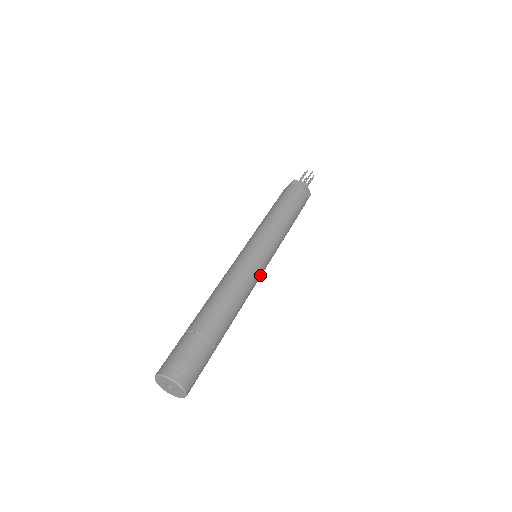
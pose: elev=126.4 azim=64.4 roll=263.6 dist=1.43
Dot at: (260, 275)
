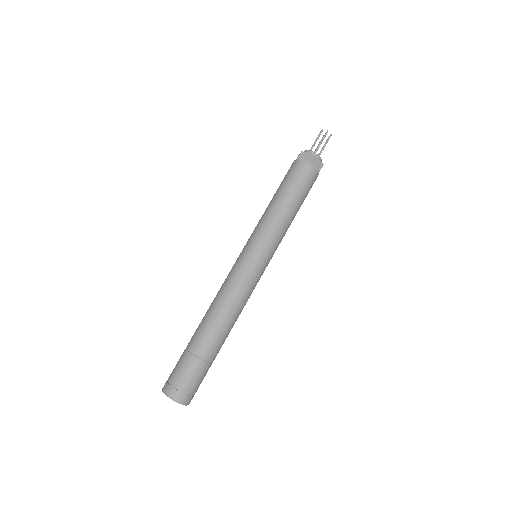
Dot at: (257, 280)
